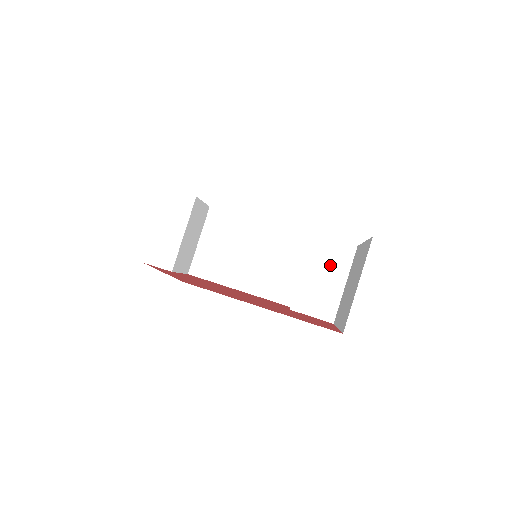
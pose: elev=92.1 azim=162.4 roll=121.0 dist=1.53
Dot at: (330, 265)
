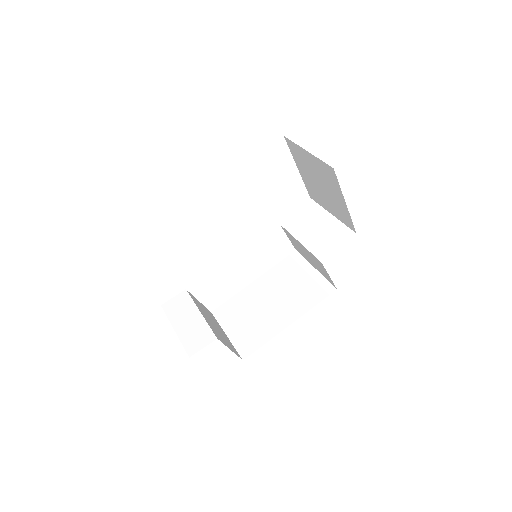
Dot at: (310, 220)
